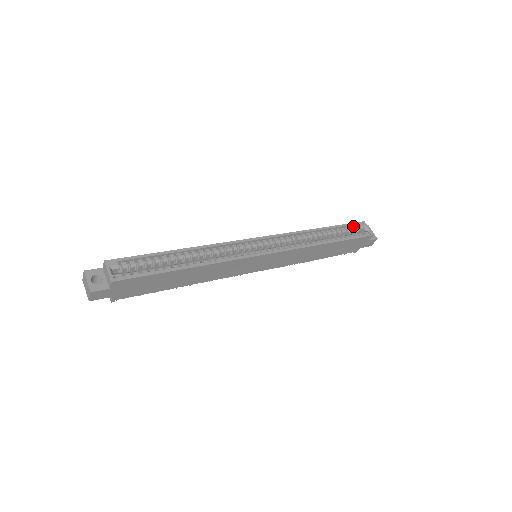
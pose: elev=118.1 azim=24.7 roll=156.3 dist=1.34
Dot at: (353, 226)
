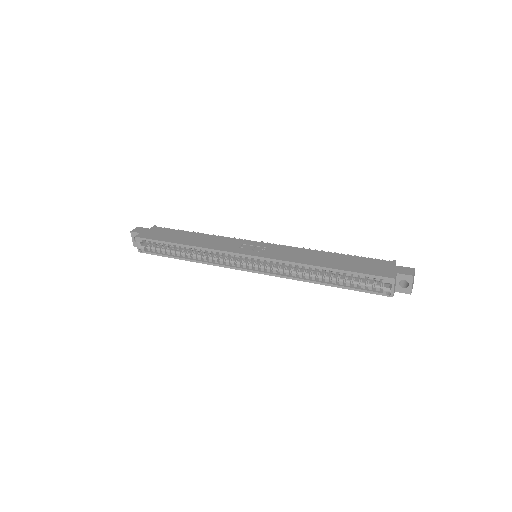
Dot at: (376, 275)
